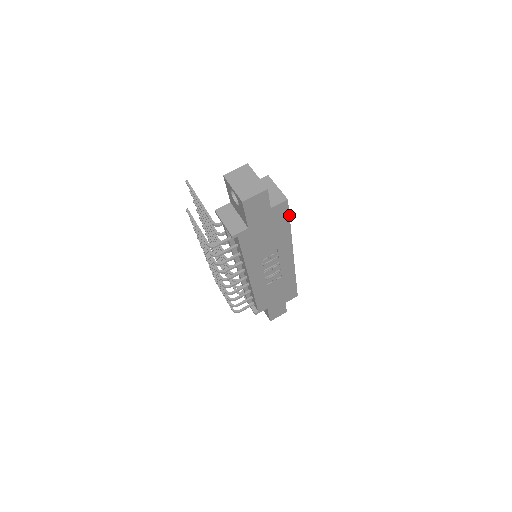
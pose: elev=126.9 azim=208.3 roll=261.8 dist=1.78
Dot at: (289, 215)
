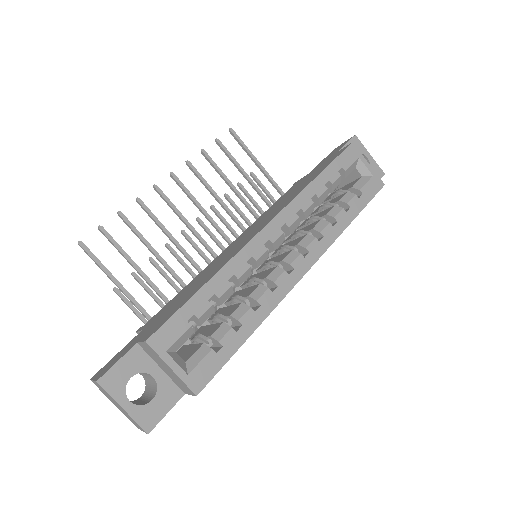
Dot at: (227, 361)
